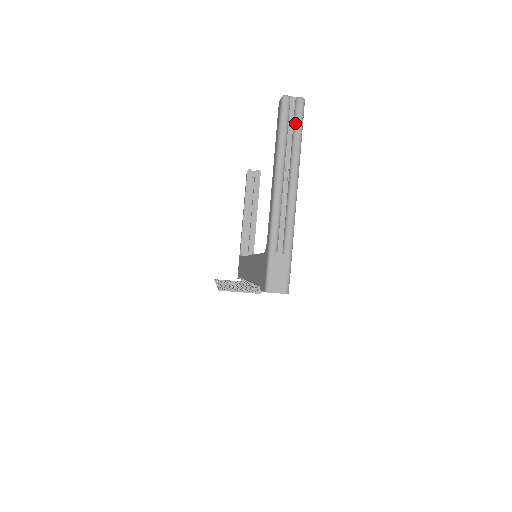
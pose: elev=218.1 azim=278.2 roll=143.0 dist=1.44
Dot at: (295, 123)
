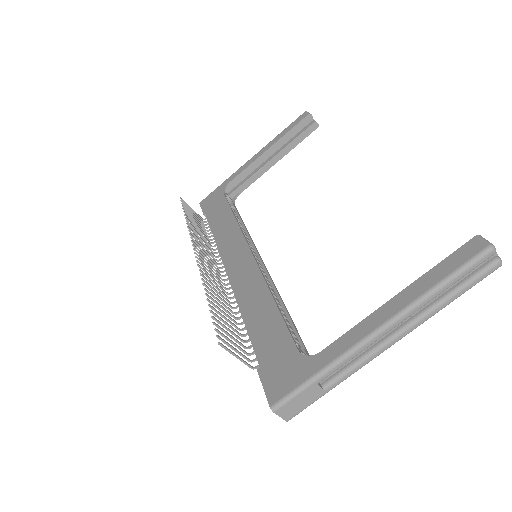
Dot at: (468, 282)
